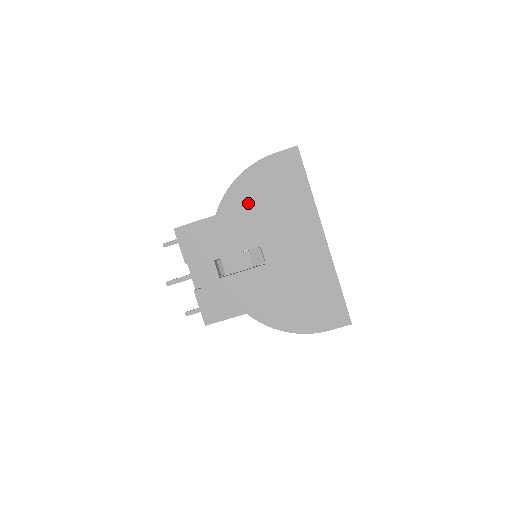
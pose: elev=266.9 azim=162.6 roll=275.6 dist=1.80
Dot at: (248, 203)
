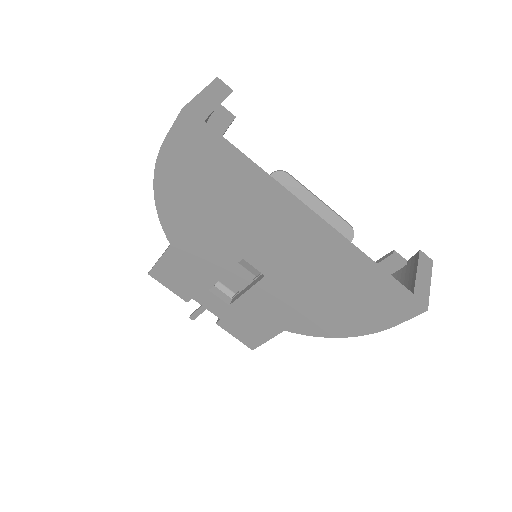
Dot at: (190, 217)
